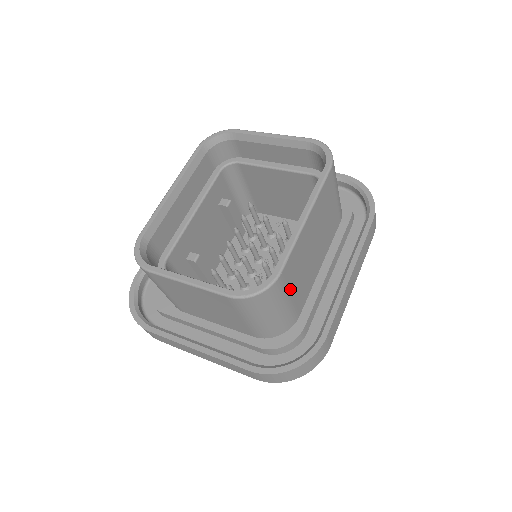
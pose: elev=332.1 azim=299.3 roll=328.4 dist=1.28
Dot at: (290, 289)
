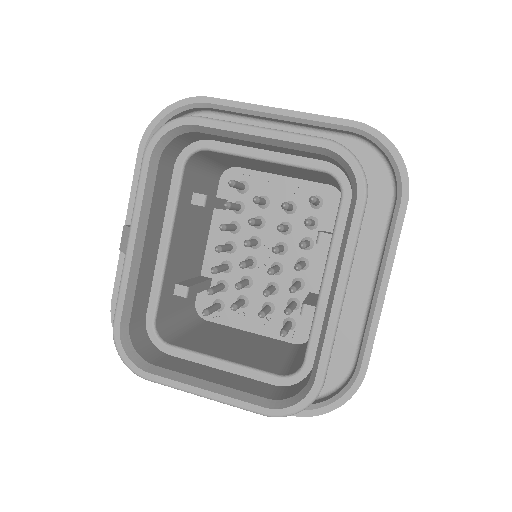
Dot at: occluded
